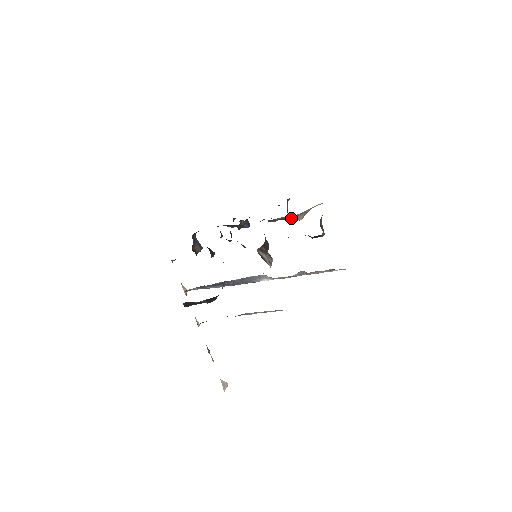
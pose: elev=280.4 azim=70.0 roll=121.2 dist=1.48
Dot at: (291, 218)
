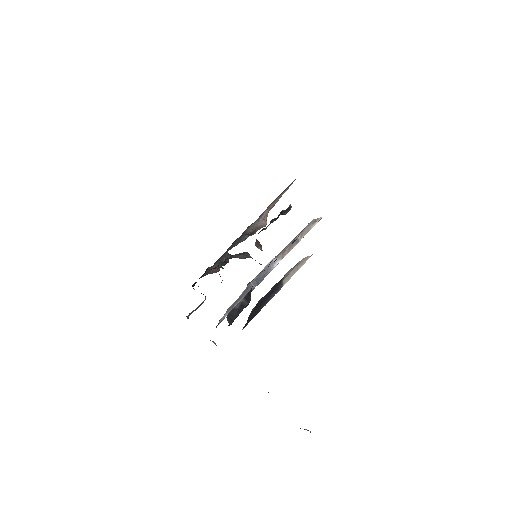
Dot at: (260, 224)
